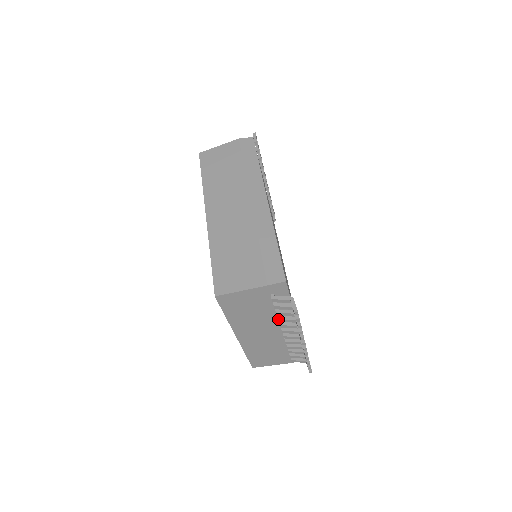
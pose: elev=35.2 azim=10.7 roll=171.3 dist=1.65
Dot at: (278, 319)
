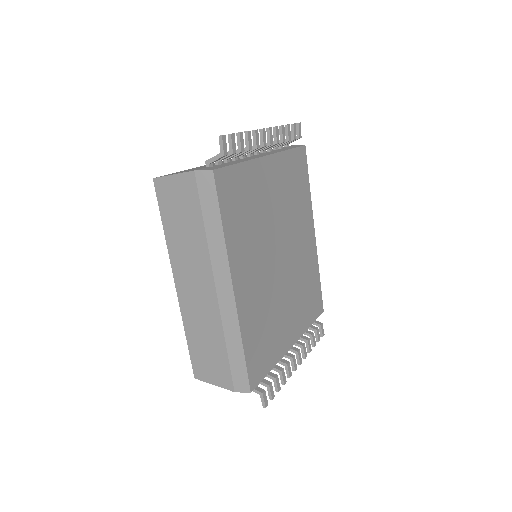
Dot at: occluded
